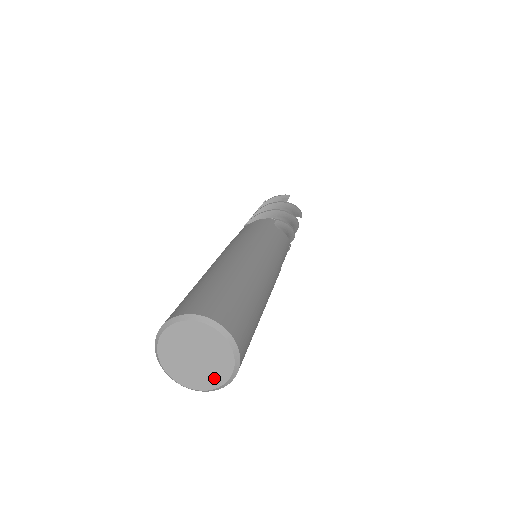
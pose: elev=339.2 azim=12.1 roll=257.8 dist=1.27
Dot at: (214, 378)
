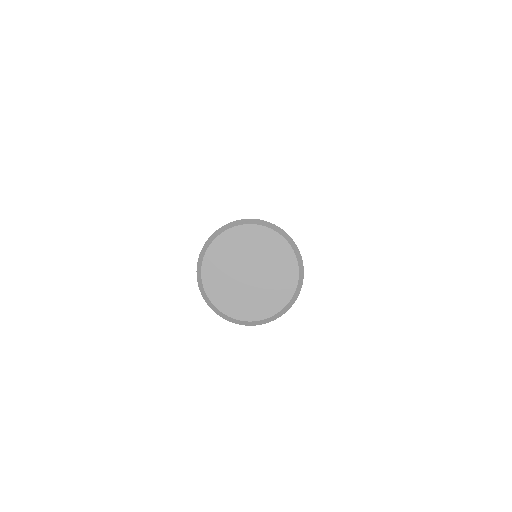
Dot at: (285, 277)
